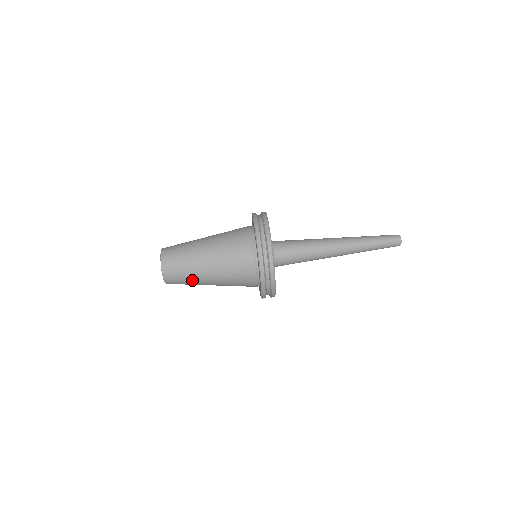
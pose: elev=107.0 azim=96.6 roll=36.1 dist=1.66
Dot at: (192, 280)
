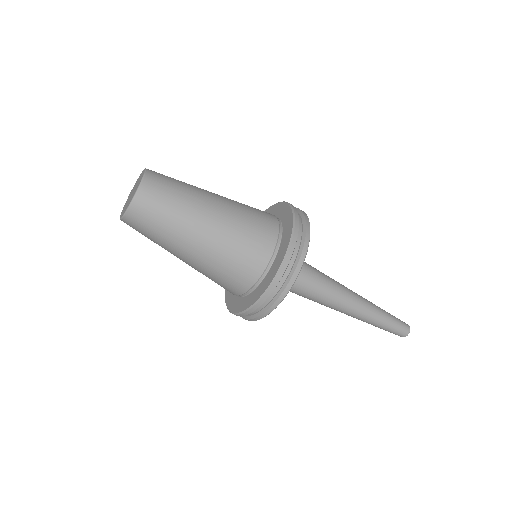
Dot at: occluded
